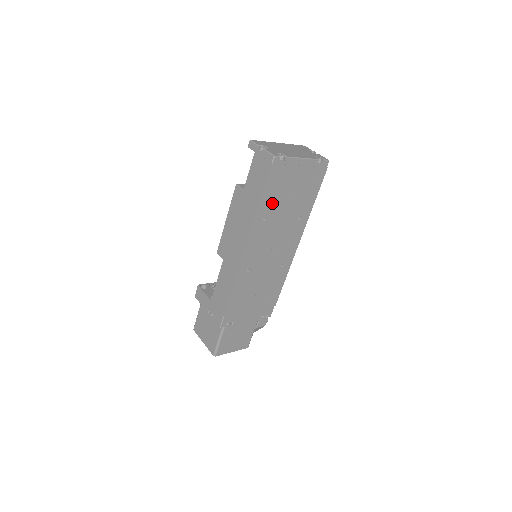
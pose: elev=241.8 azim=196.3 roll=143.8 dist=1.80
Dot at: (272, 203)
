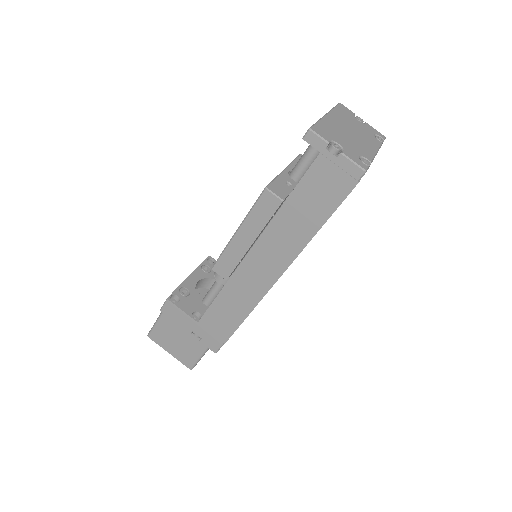
Dot at: occluded
